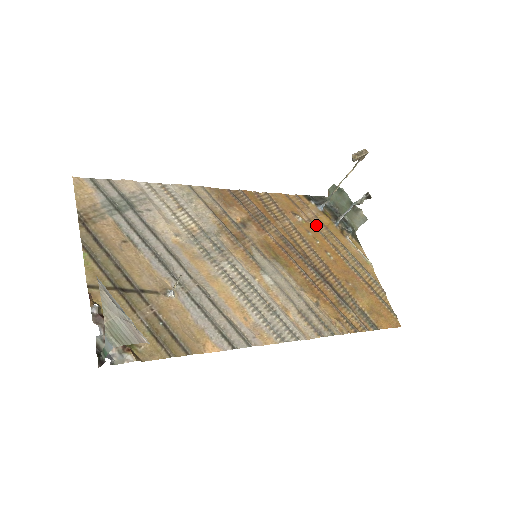
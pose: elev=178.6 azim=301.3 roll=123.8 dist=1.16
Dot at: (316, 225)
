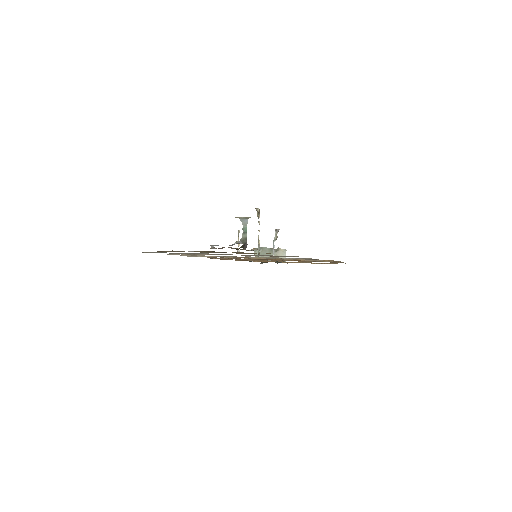
Dot at: occluded
